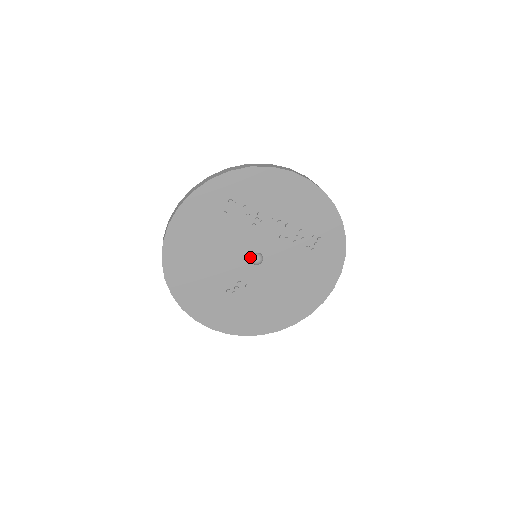
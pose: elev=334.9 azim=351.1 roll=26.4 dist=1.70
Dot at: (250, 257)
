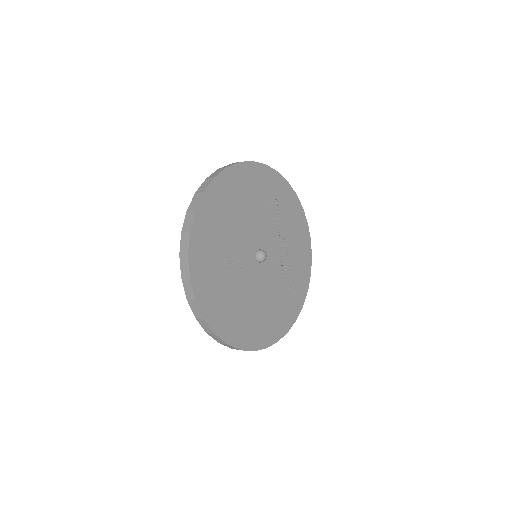
Dot at: (258, 250)
